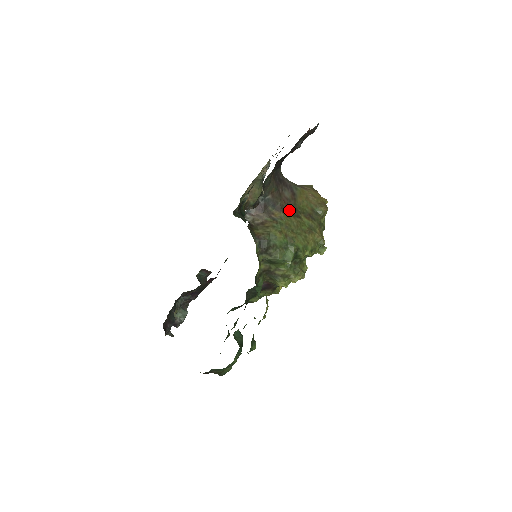
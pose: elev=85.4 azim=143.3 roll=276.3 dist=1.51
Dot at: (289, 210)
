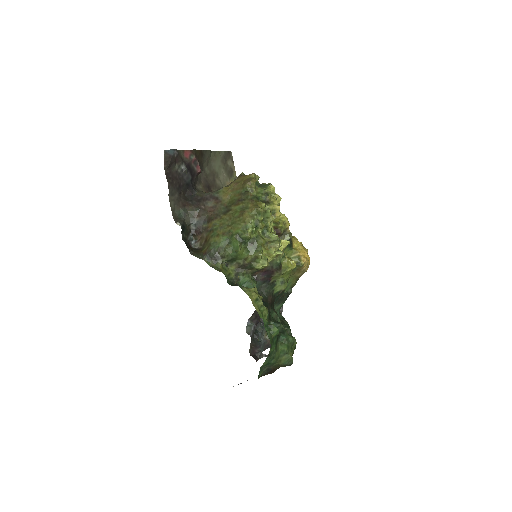
Dot at: (219, 213)
